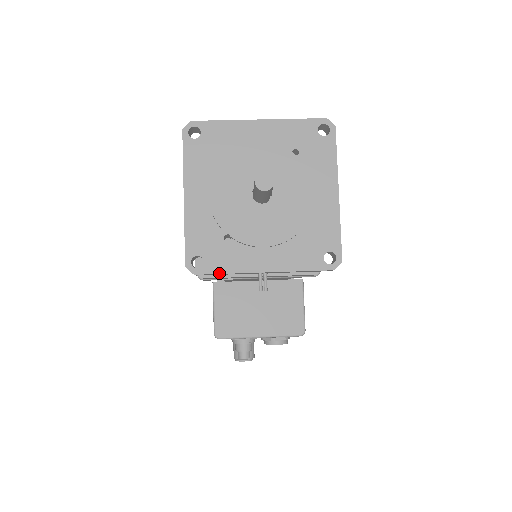
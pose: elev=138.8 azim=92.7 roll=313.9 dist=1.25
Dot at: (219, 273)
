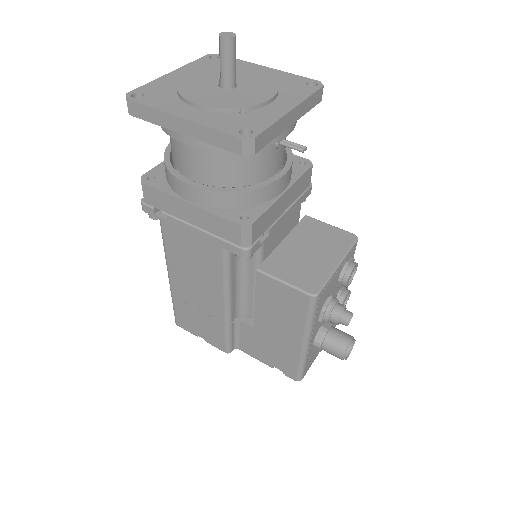
Dot at: (268, 127)
